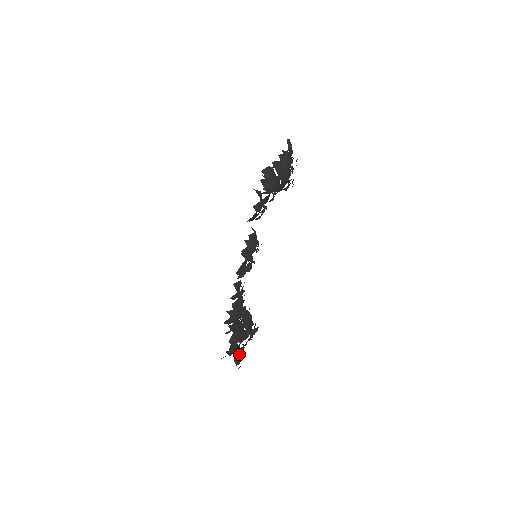
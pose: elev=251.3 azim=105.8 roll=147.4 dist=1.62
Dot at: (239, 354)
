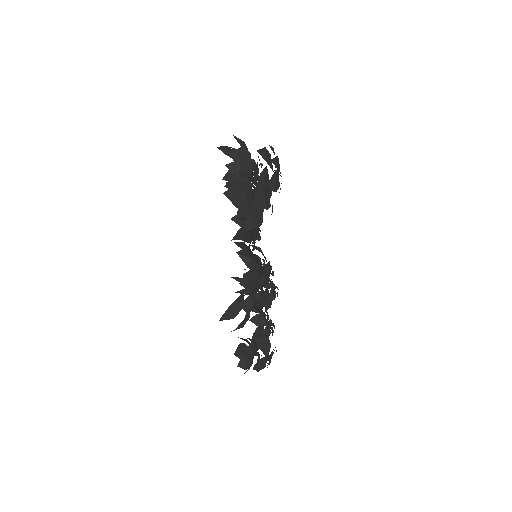
Dot at: (269, 299)
